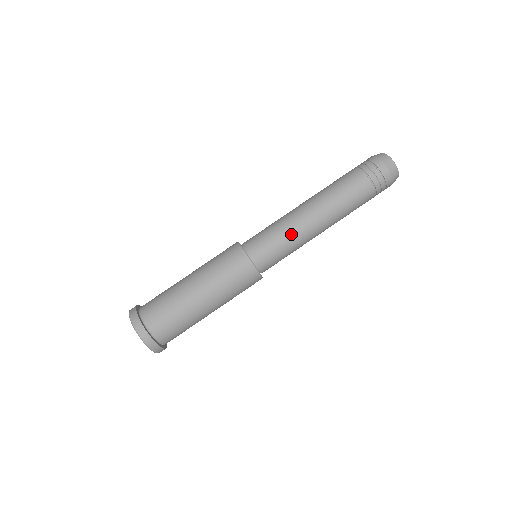
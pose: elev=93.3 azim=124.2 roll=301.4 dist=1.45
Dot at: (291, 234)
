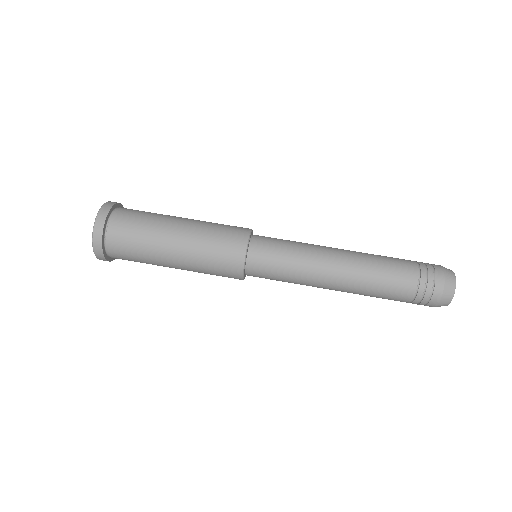
Dot at: (301, 271)
